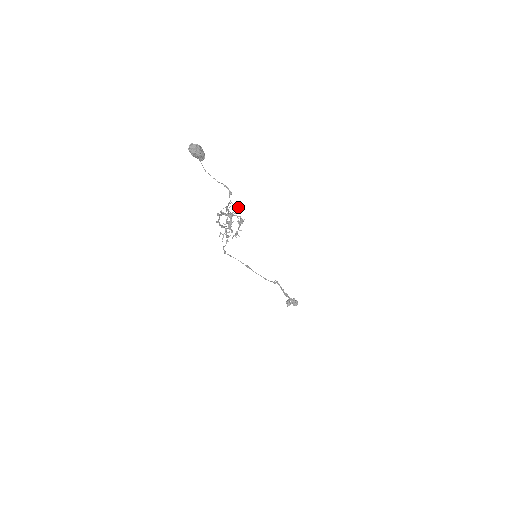
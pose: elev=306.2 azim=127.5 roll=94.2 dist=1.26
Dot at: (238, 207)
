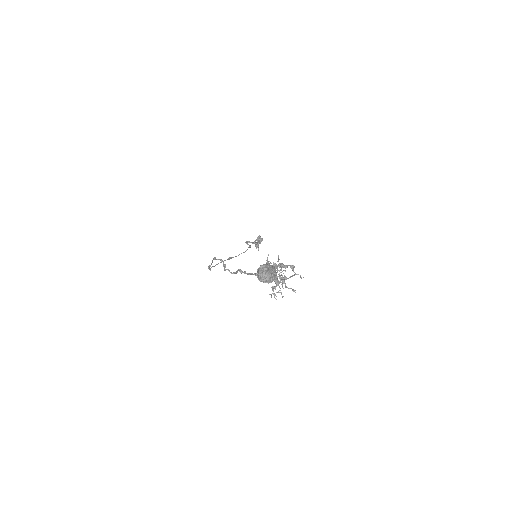
Dot at: occluded
